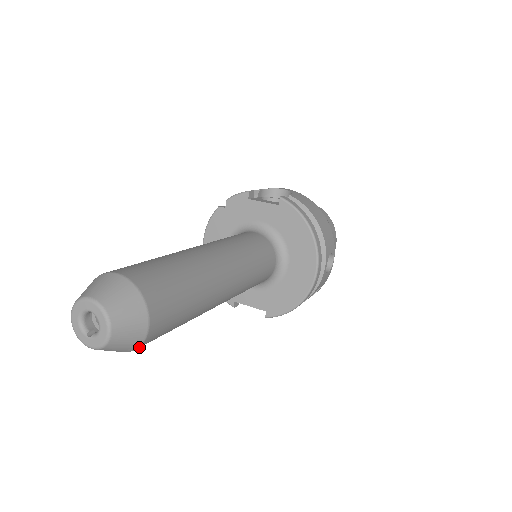
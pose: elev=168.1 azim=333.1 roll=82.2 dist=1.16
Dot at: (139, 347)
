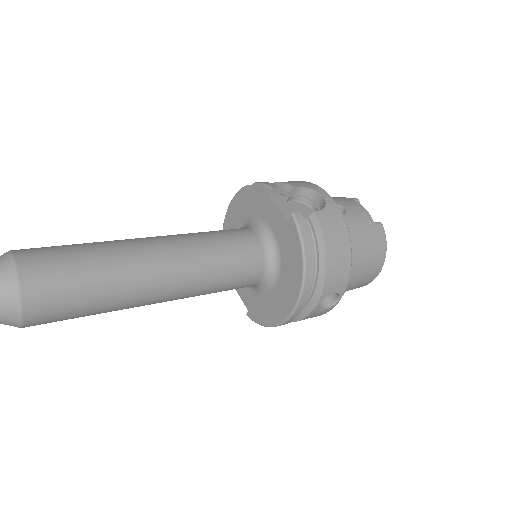
Dot at: (24, 327)
